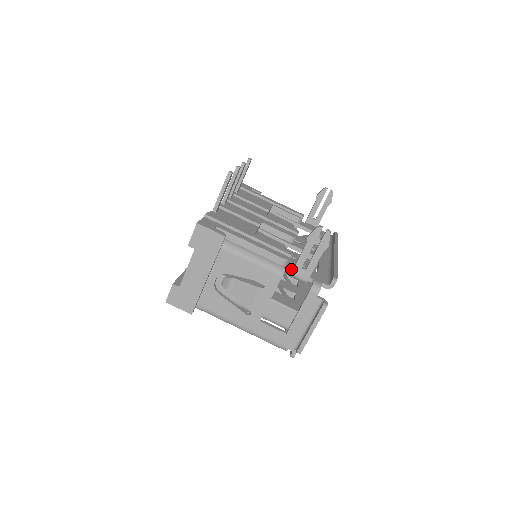
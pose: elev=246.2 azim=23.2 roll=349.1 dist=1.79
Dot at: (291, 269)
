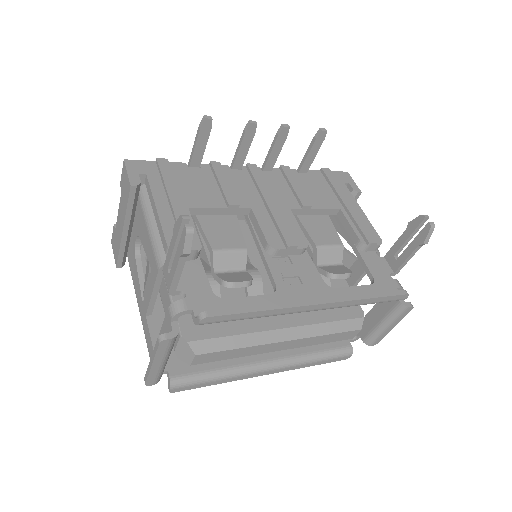
Dot at: occluded
